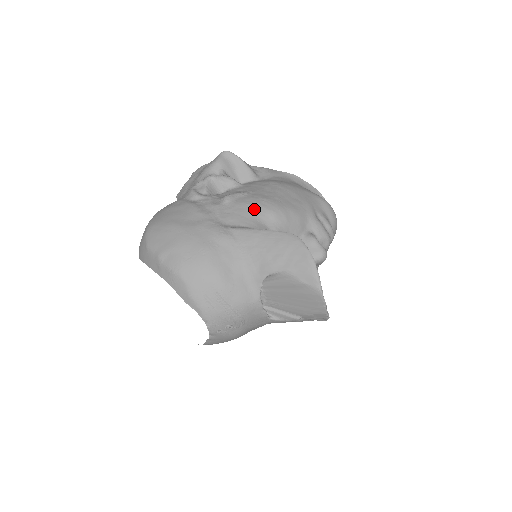
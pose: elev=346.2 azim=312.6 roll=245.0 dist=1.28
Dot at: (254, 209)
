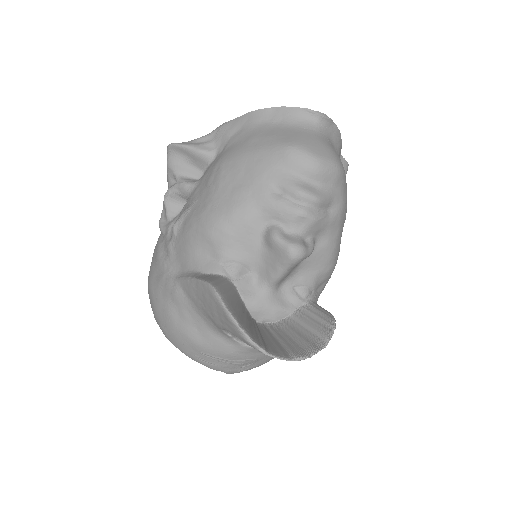
Dot at: (192, 239)
